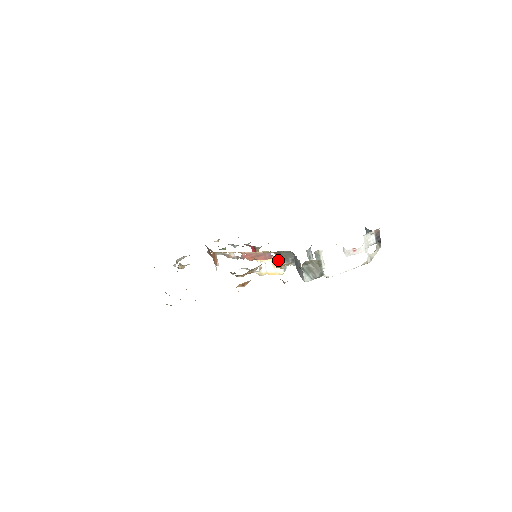
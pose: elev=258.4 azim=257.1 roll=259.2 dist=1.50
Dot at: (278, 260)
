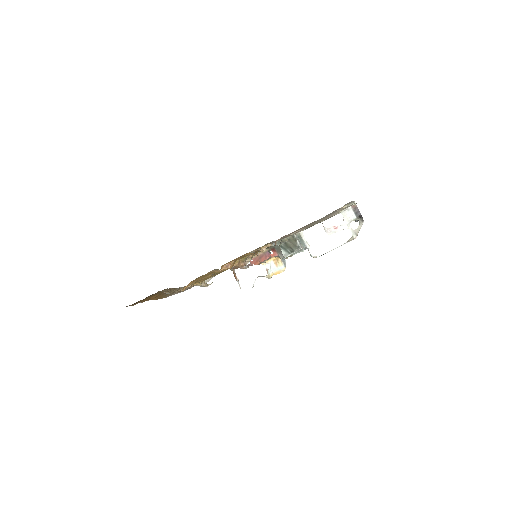
Dot at: (275, 255)
